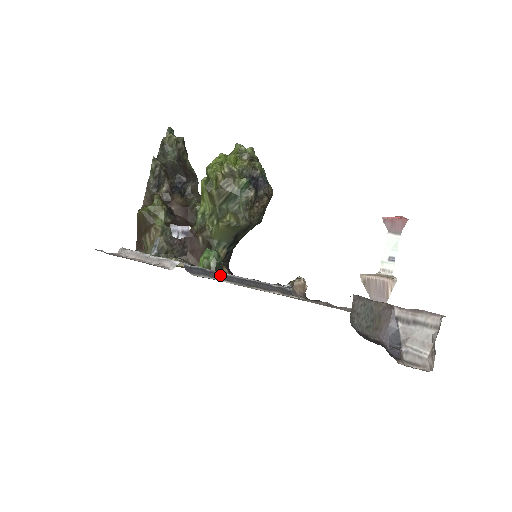
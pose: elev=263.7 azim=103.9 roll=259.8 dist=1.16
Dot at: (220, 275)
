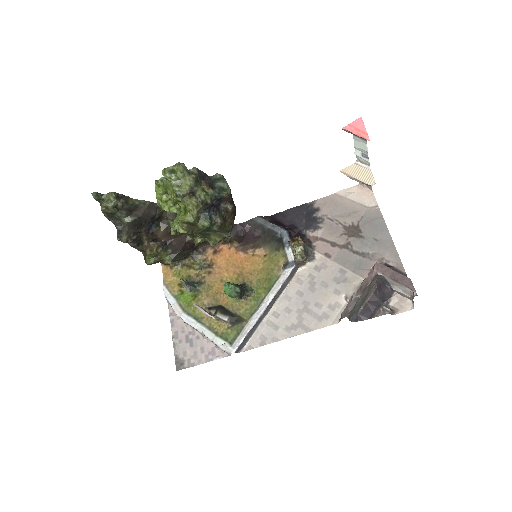
Dot at: (254, 327)
